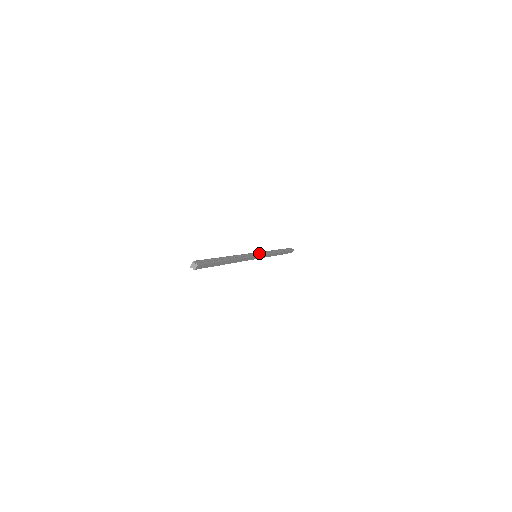
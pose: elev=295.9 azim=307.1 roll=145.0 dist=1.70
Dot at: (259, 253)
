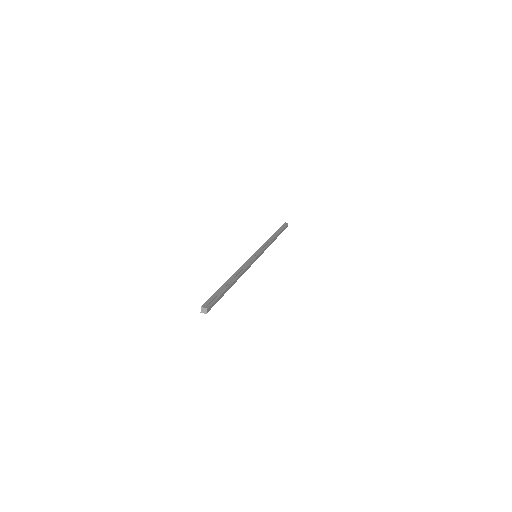
Dot at: (258, 251)
